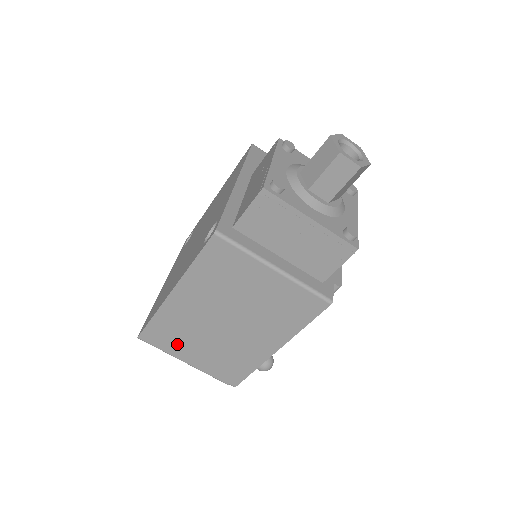
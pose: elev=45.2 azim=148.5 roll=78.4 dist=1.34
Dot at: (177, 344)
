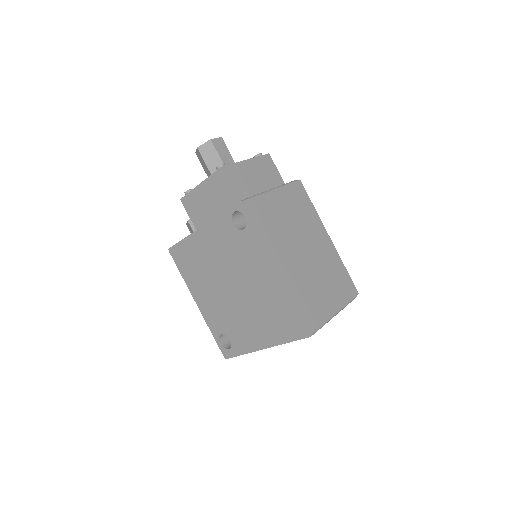
Dot at: (320, 305)
